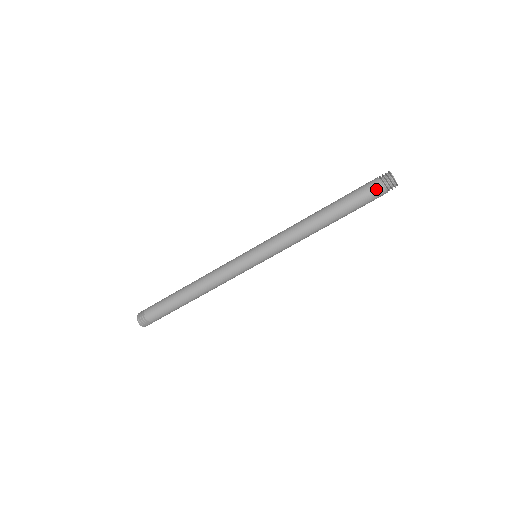
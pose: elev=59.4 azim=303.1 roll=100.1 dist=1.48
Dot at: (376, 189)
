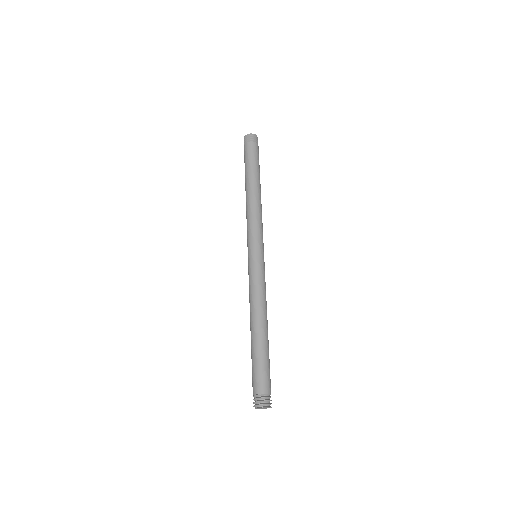
Dot at: (249, 147)
